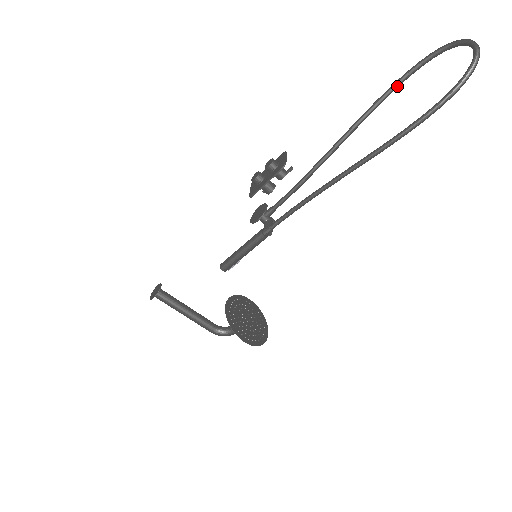
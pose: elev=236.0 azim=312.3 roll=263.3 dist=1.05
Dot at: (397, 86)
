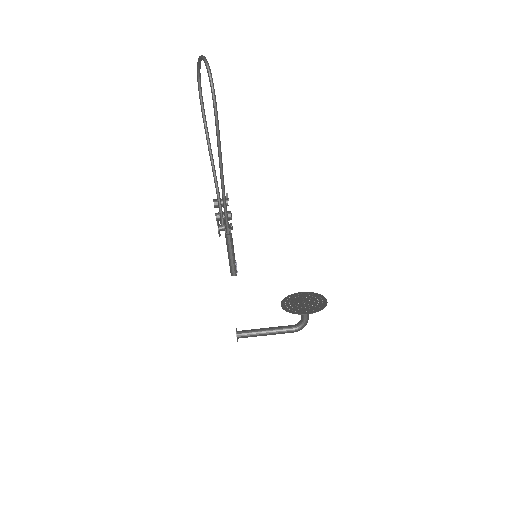
Dot at: (202, 106)
